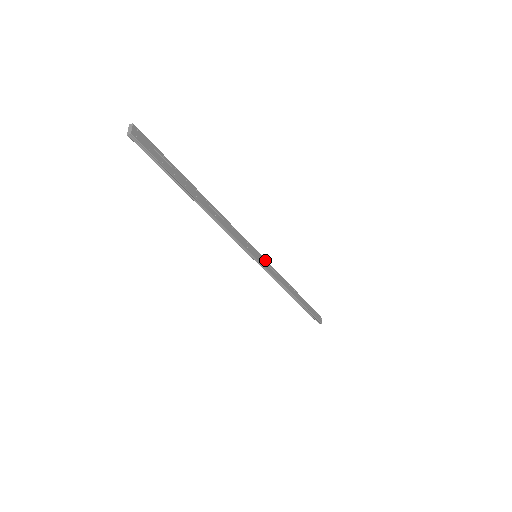
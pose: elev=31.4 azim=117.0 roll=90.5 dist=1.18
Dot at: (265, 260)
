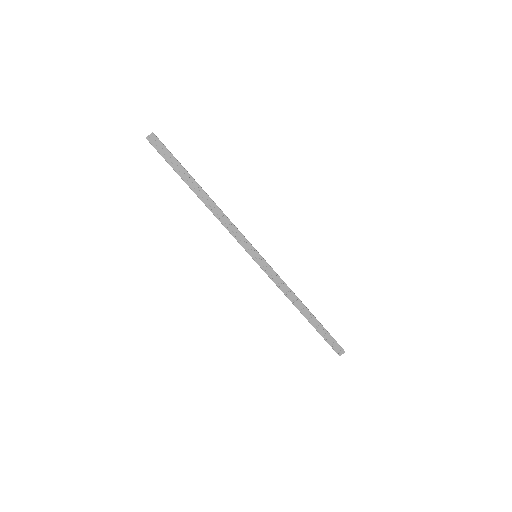
Dot at: (268, 264)
